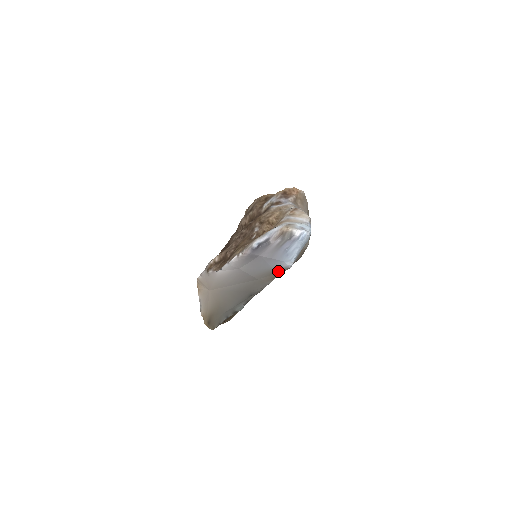
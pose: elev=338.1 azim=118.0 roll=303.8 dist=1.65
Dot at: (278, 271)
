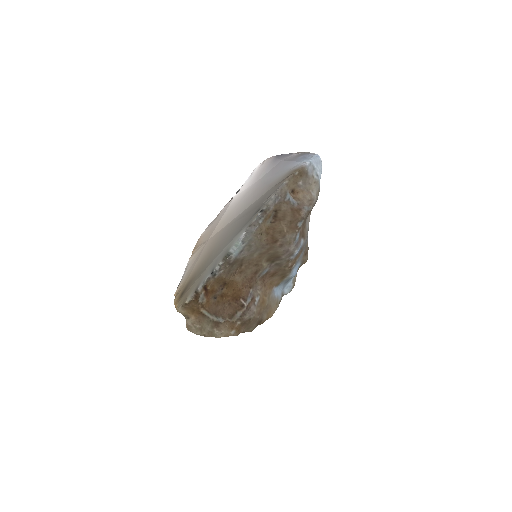
Dot at: (294, 171)
